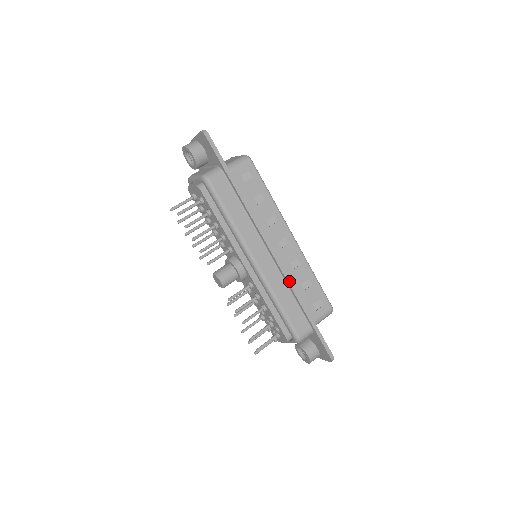
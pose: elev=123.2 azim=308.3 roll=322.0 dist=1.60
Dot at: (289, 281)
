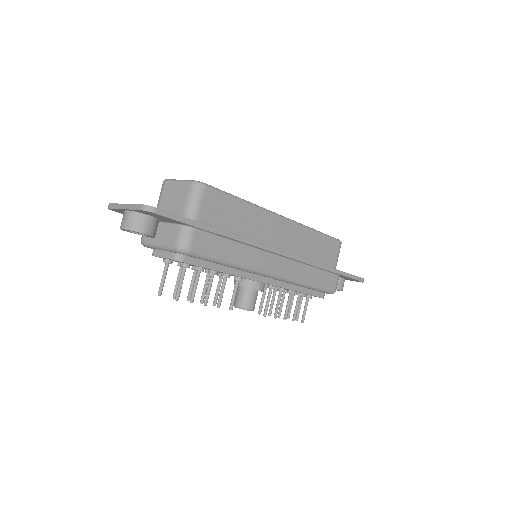
Dot at: (307, 262)
